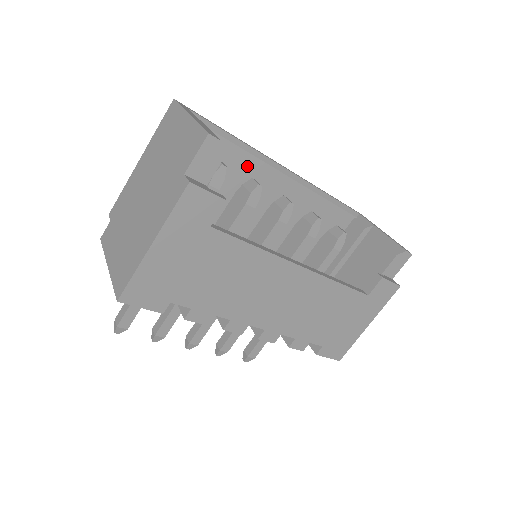
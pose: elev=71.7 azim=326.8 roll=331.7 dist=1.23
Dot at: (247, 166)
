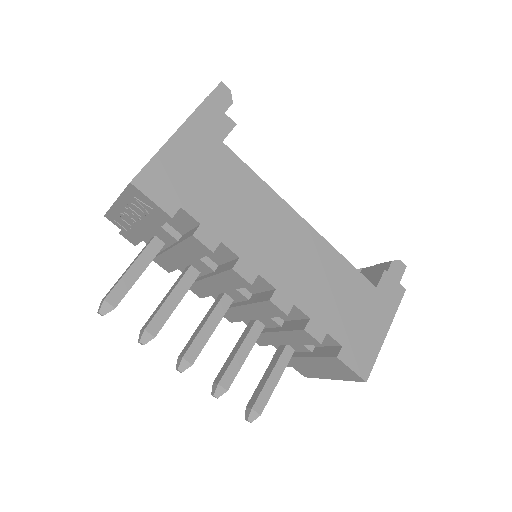
Dot at: occluded
